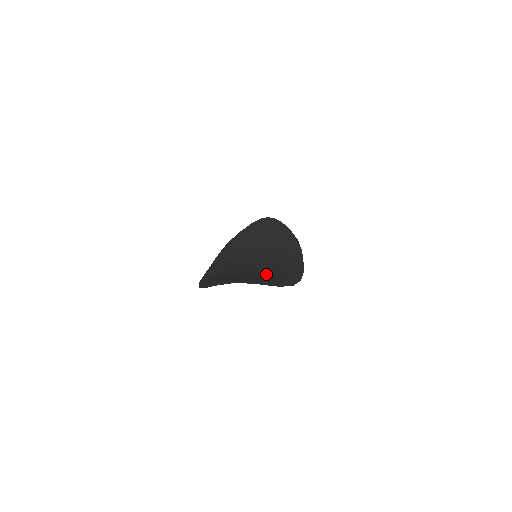
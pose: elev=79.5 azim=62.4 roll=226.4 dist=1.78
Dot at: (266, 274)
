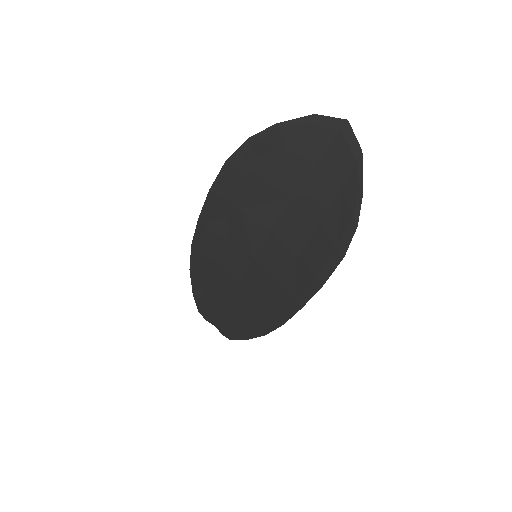
Dot at: (318, 210)
